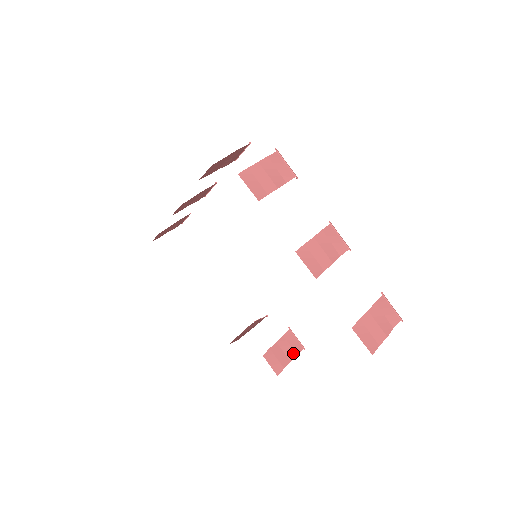
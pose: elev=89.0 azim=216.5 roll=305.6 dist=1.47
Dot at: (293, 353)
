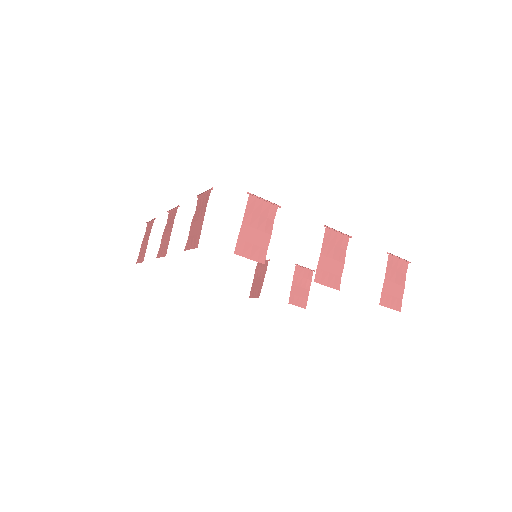
Dot at: (308, 282)
